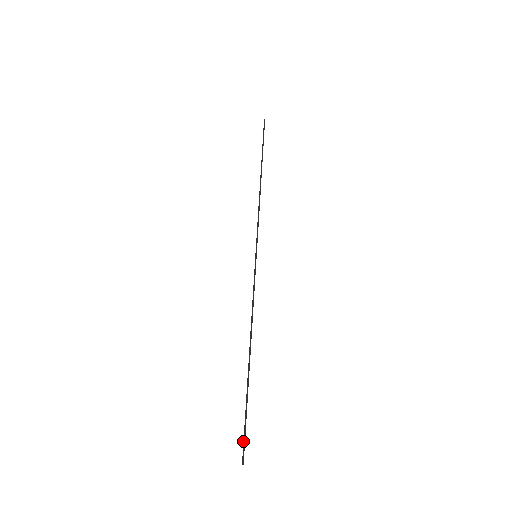
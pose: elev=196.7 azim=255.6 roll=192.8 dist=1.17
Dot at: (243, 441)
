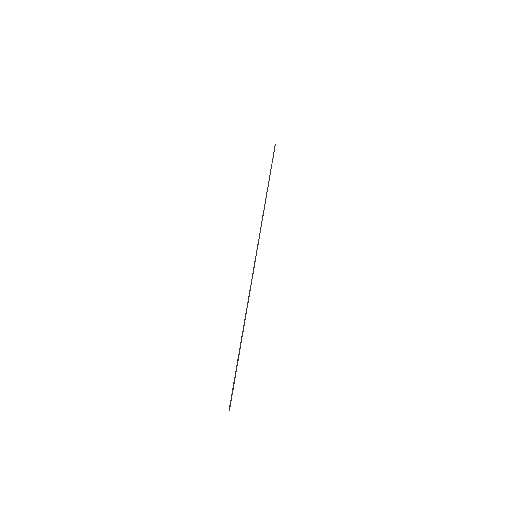
Dot at: (231, 394)
